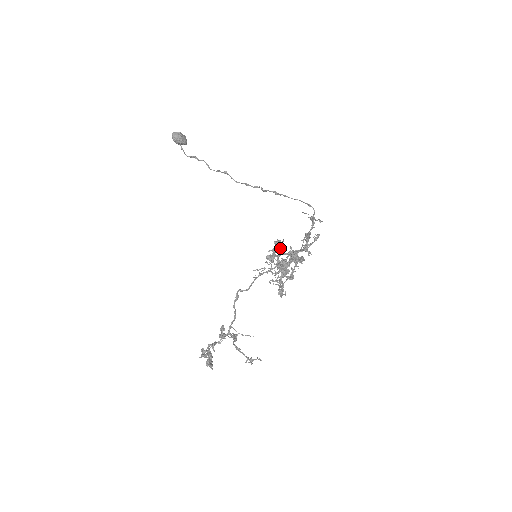
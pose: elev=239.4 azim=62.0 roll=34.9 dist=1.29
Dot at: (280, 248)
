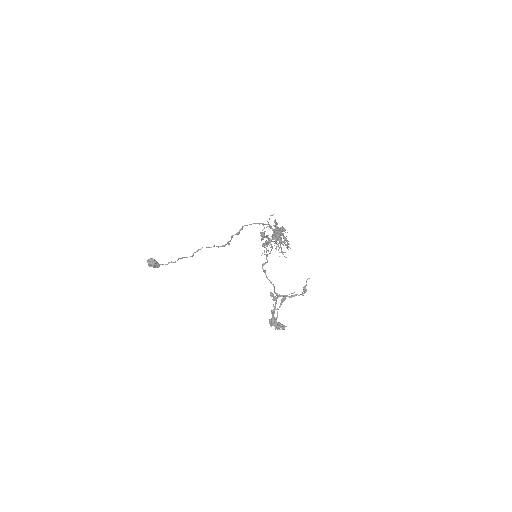
Dot at: occluded
